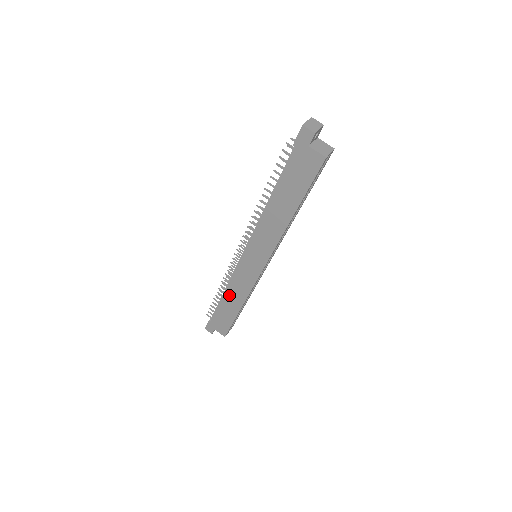
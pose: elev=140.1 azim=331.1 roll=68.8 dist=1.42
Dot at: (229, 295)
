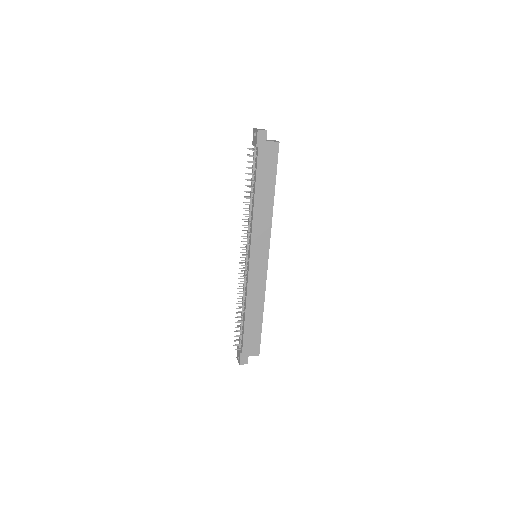
Dot at: (250, 307)
